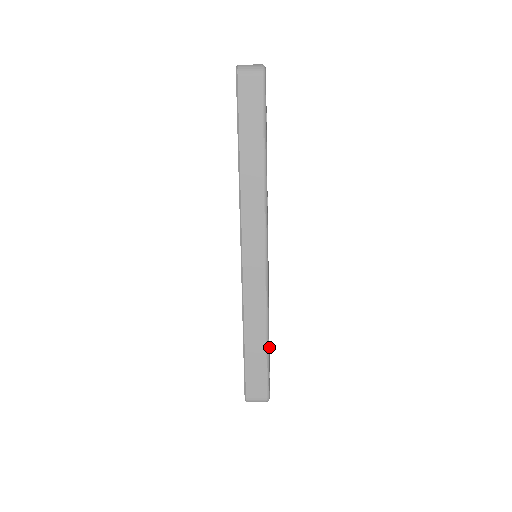
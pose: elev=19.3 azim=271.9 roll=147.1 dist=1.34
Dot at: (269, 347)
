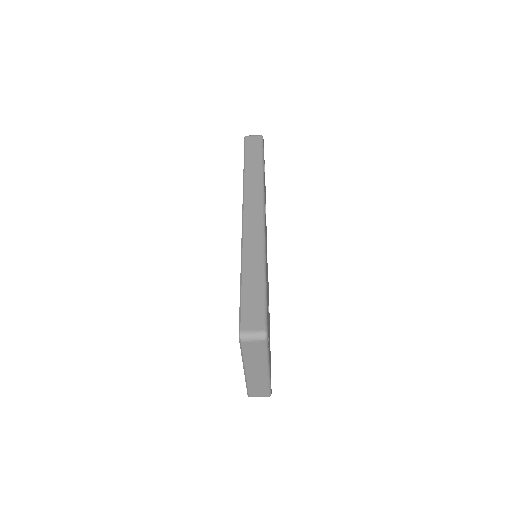
Dot at: (271, 390)
